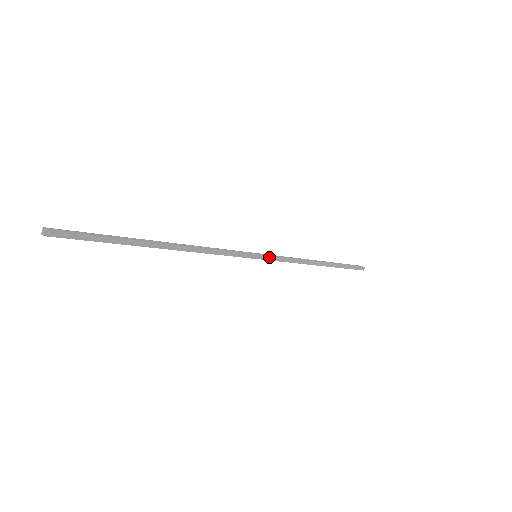
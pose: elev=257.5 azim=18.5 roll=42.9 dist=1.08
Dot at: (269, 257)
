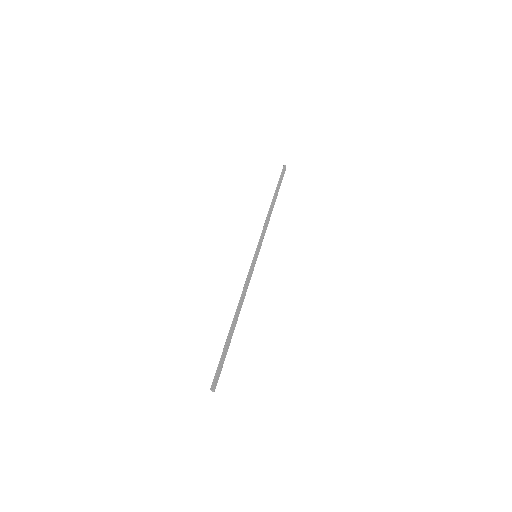
Dot at: (260, 247)
